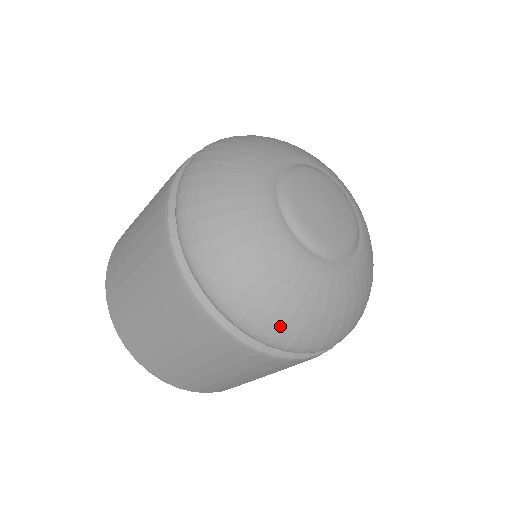
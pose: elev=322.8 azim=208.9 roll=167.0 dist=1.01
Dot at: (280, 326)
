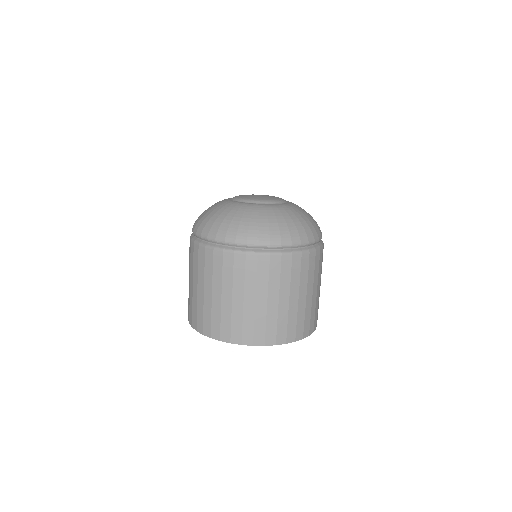
Dot at: (205, 224)
